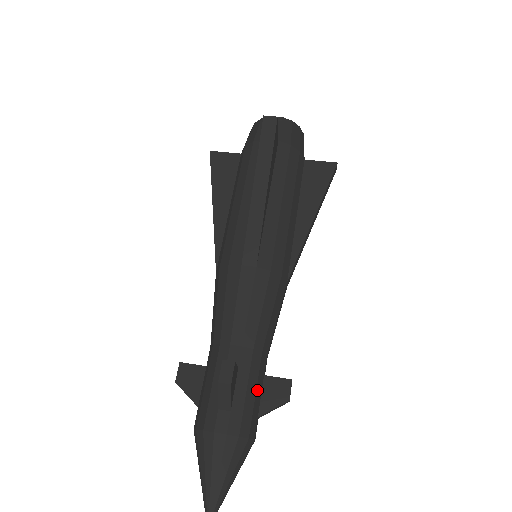
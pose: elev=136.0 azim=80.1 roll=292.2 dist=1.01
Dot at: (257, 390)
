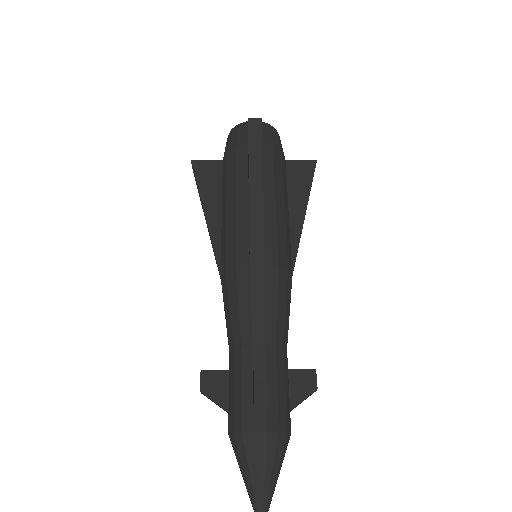
Dot at: (285, 384)
